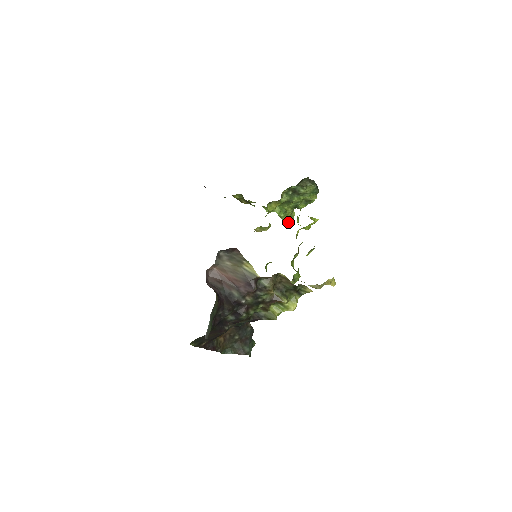
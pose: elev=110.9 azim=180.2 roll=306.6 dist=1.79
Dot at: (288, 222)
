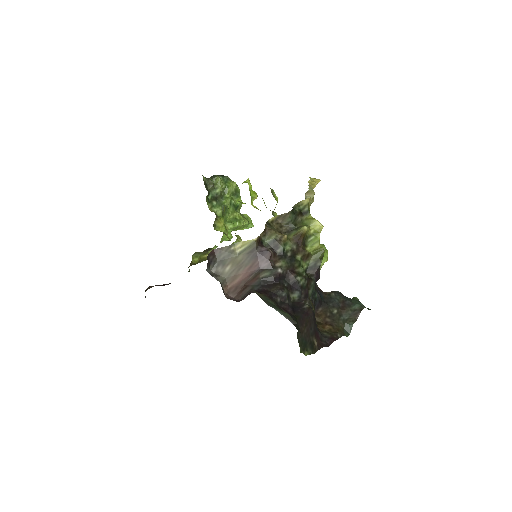
Dot at: (252, 225)
